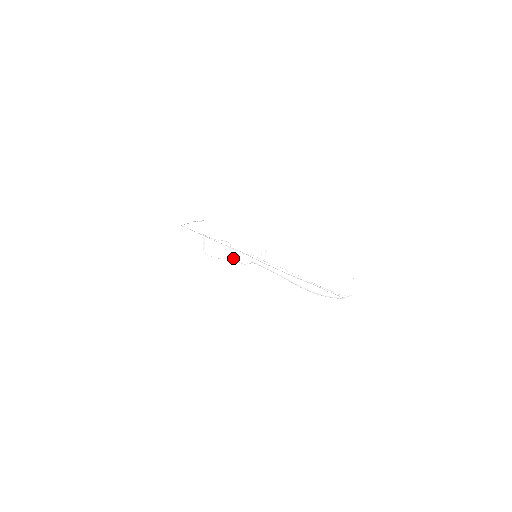
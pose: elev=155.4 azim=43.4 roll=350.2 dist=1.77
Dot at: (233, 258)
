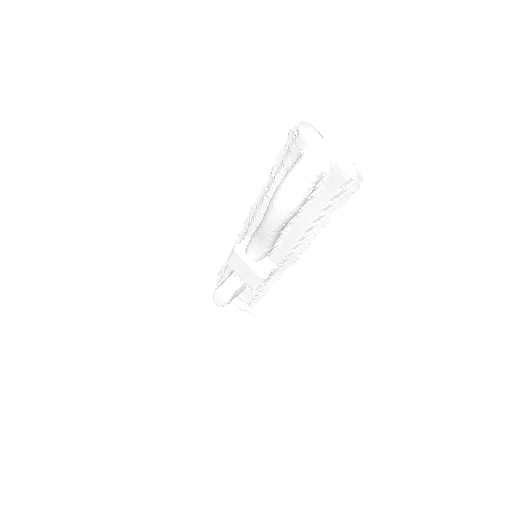
Dot at: occluded
